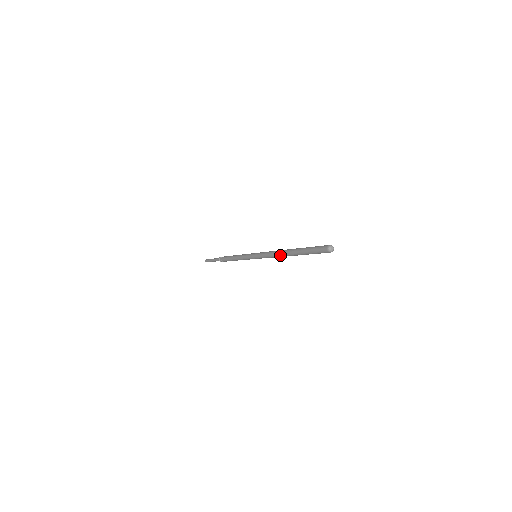
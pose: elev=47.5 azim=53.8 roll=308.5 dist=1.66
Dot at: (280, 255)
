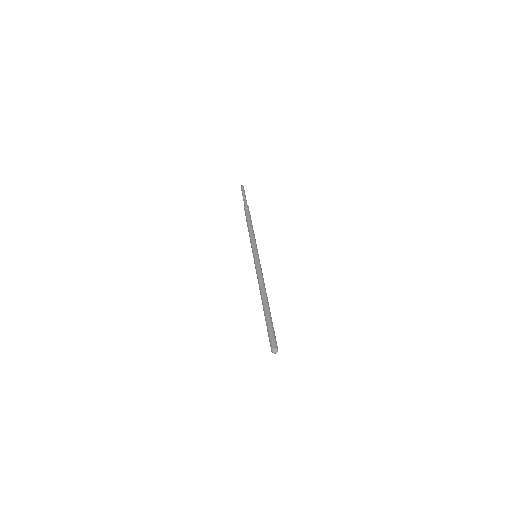
Dot at: (260, 291)
